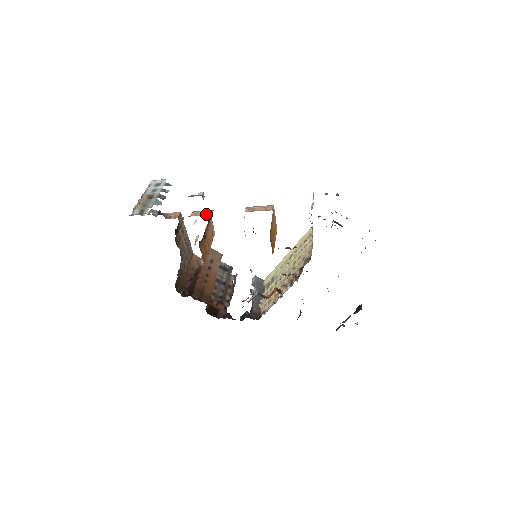
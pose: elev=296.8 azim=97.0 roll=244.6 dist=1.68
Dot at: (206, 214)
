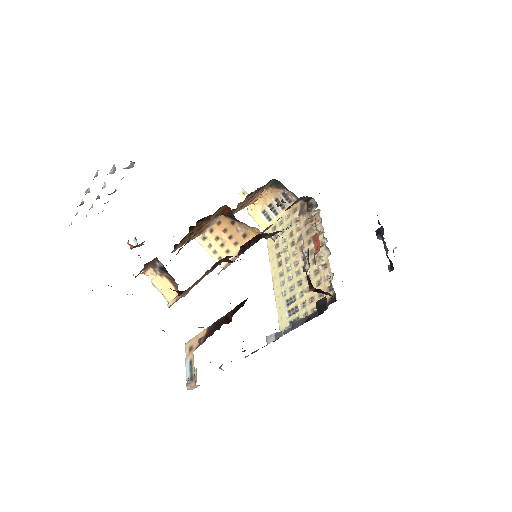
Dot at: occluded
